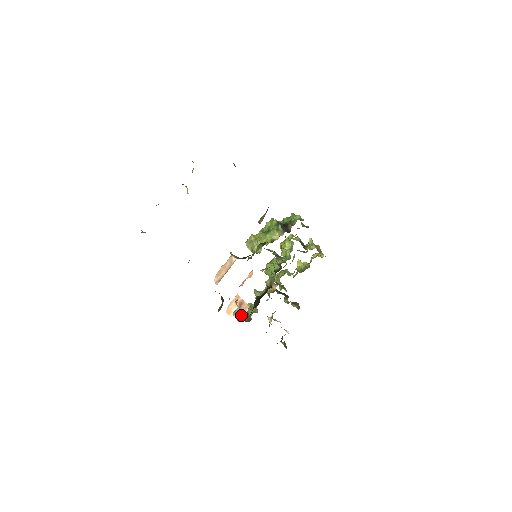
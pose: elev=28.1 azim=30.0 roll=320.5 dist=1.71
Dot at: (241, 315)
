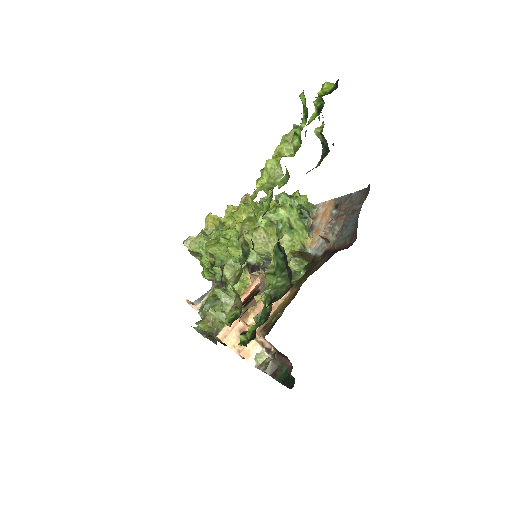
Dot at: occluded
